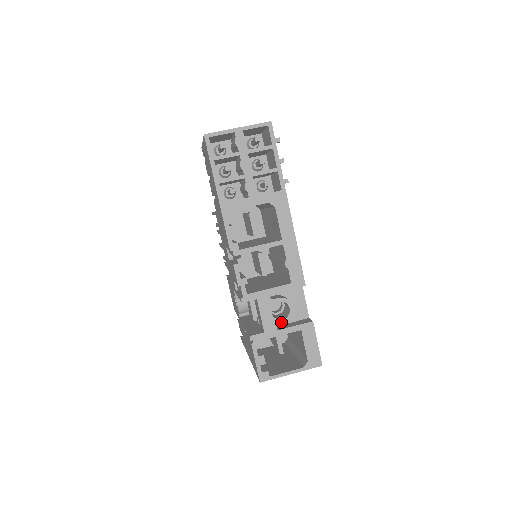
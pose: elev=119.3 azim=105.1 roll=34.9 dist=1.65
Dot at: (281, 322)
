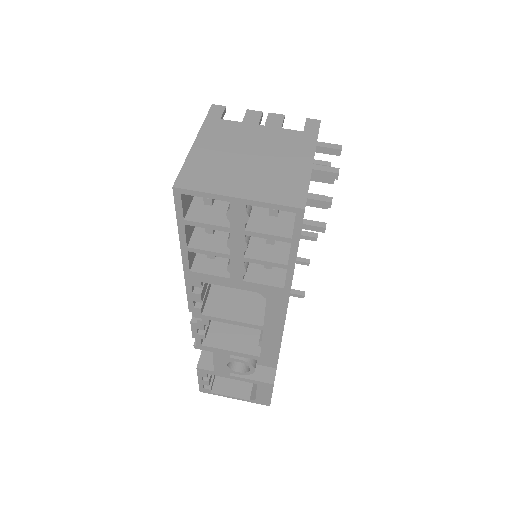
Dot at: (236, 373)
